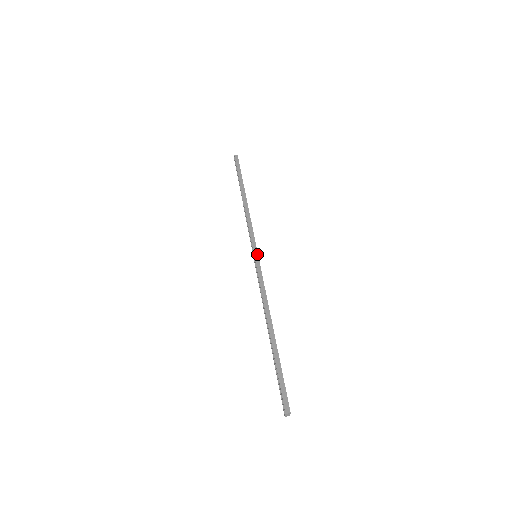
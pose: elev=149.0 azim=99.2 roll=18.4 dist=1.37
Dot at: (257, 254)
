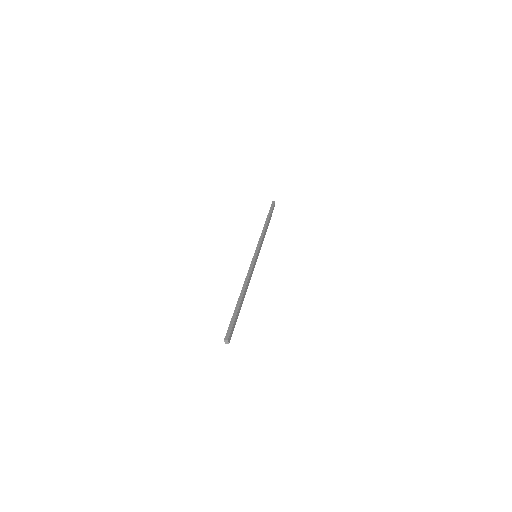
Dot at: (256, 254)
